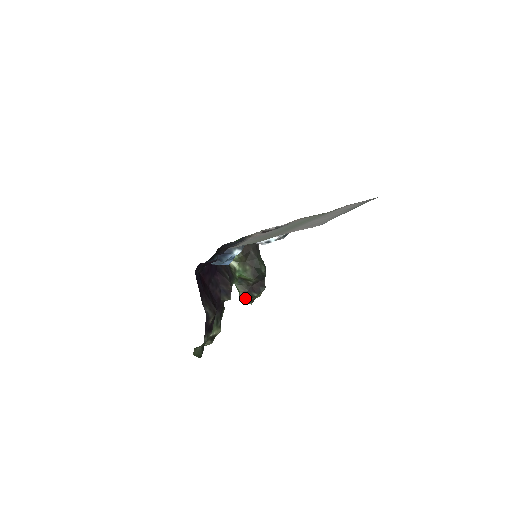
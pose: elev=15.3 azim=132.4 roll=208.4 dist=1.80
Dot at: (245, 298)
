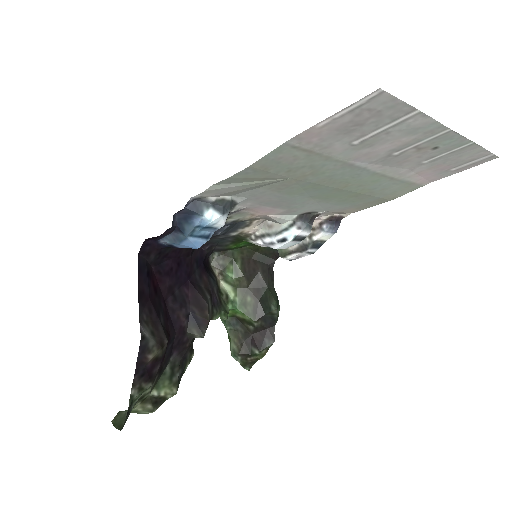
Dot at: (238, 354)
